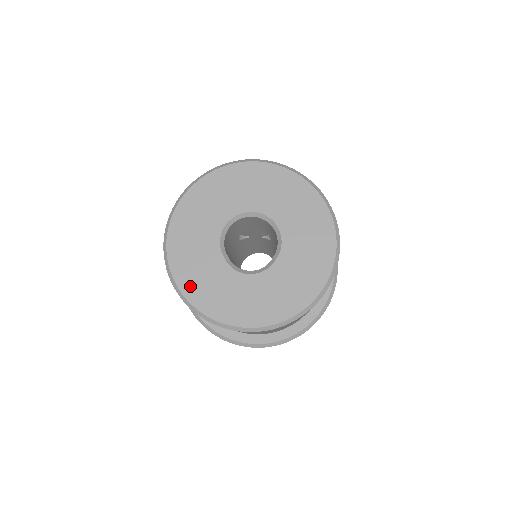
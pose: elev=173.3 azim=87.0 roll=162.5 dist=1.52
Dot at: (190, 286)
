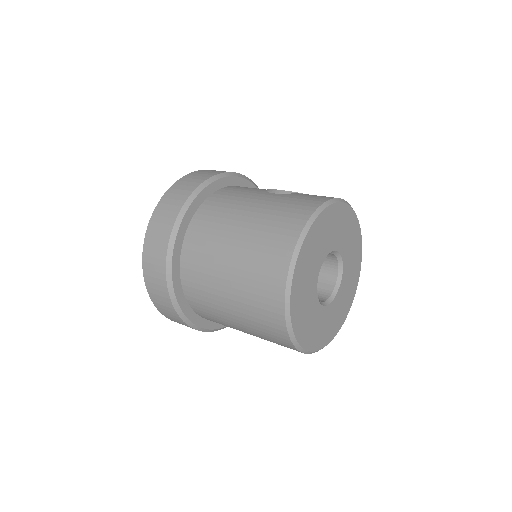
Dot at: (298, 323)
